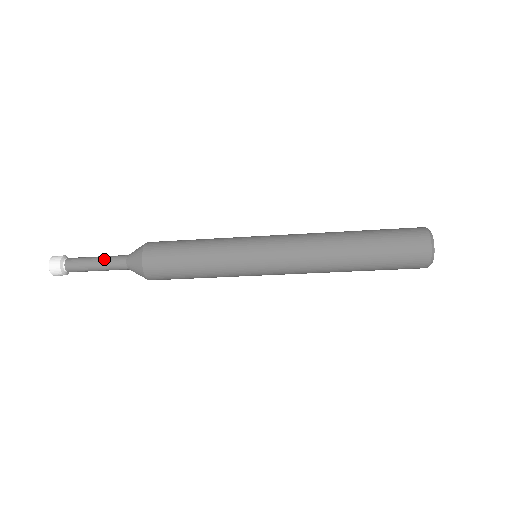
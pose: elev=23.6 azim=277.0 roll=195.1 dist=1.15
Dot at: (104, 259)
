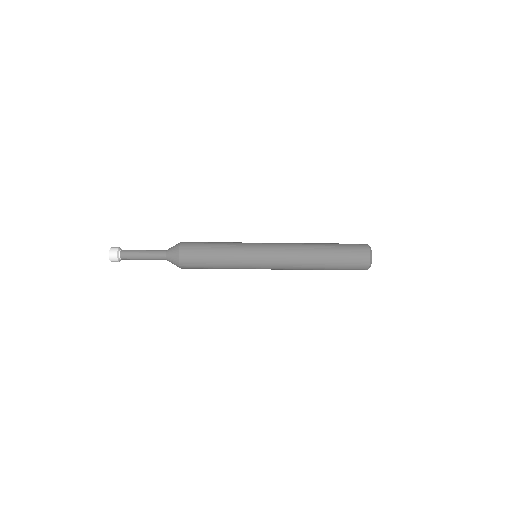
Dot at: (150, 250)
